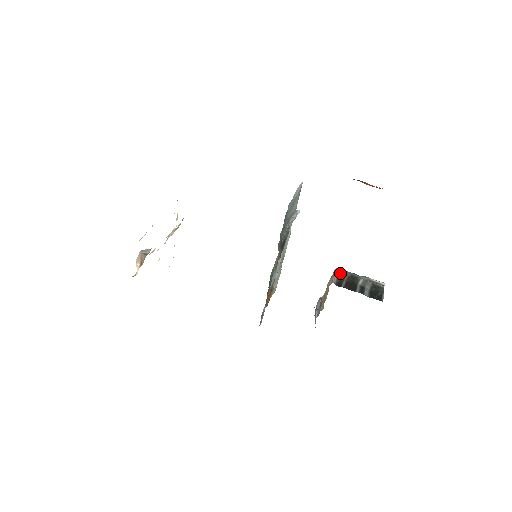
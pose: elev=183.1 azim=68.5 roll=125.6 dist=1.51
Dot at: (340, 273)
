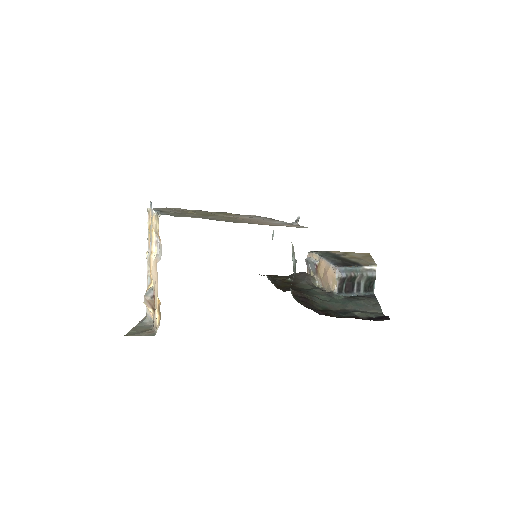
Dot at: (341, 277)
